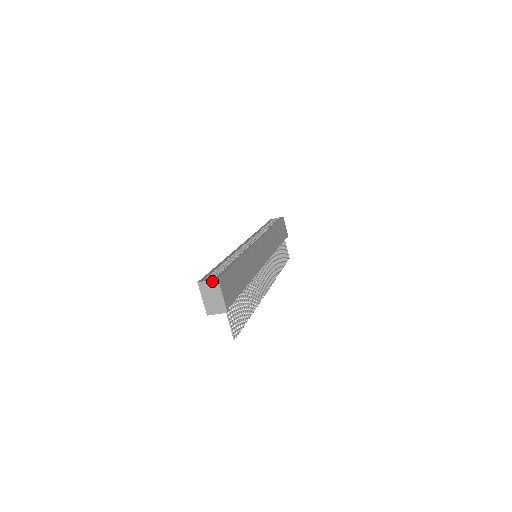
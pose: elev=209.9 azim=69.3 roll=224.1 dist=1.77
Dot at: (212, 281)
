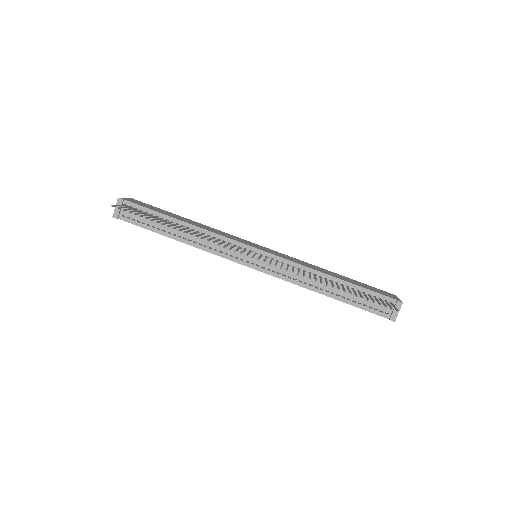
Dot at: occluded
